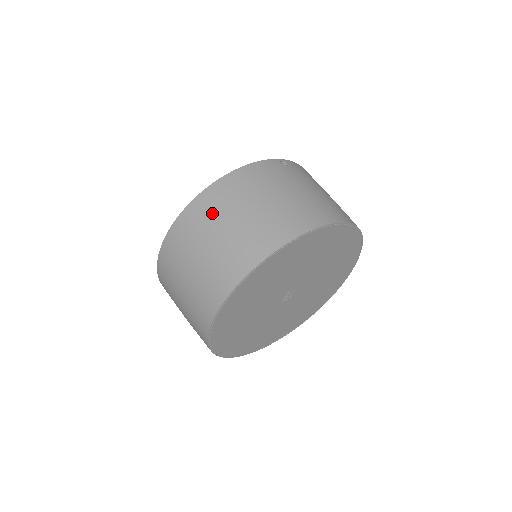
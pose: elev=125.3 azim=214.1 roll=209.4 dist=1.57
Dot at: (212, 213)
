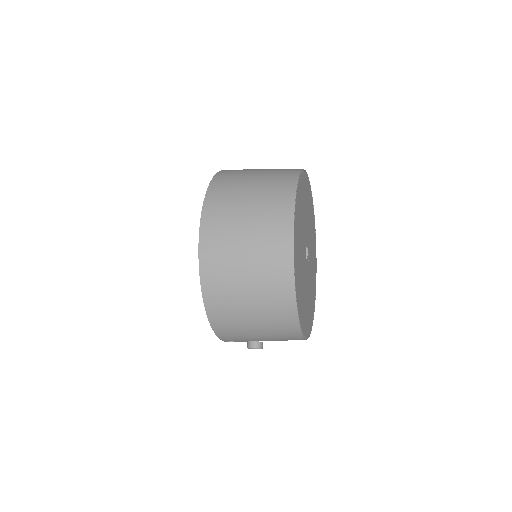
Dot at: (233, 182)
